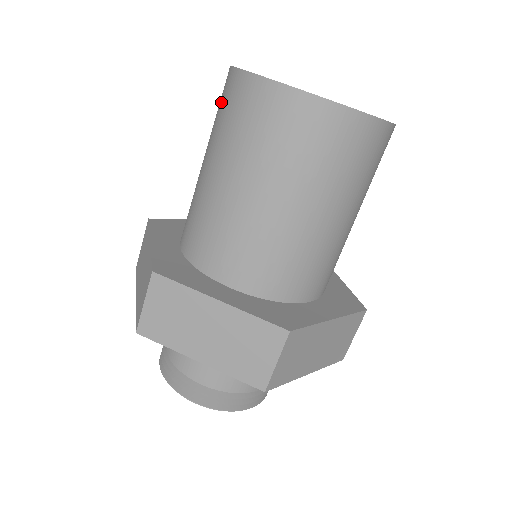
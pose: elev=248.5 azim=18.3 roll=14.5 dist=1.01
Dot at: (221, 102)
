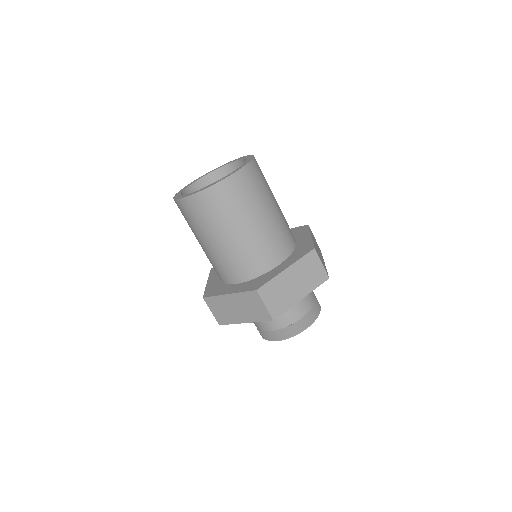
Dot at: (196, 213)
